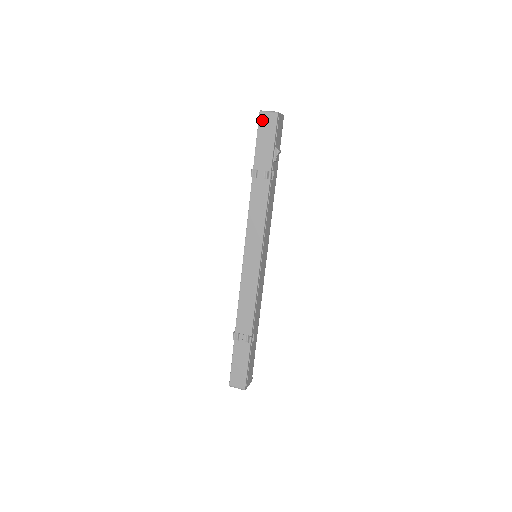
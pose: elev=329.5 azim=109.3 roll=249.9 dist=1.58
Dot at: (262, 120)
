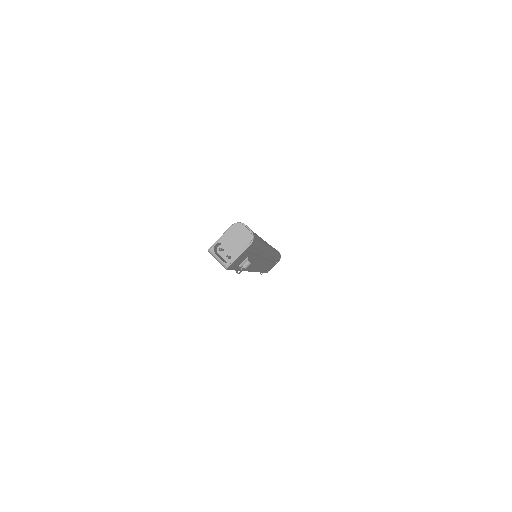
Dot at: occluded
